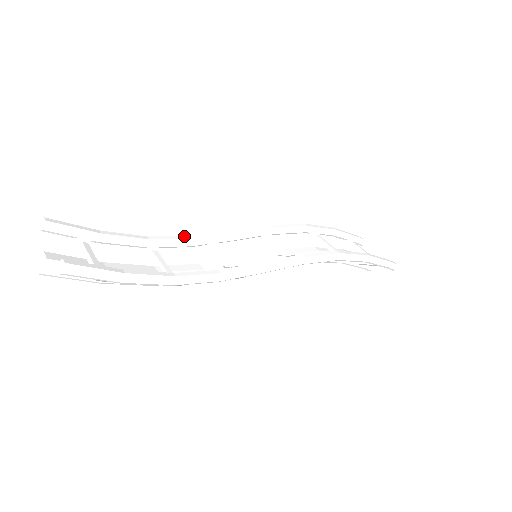
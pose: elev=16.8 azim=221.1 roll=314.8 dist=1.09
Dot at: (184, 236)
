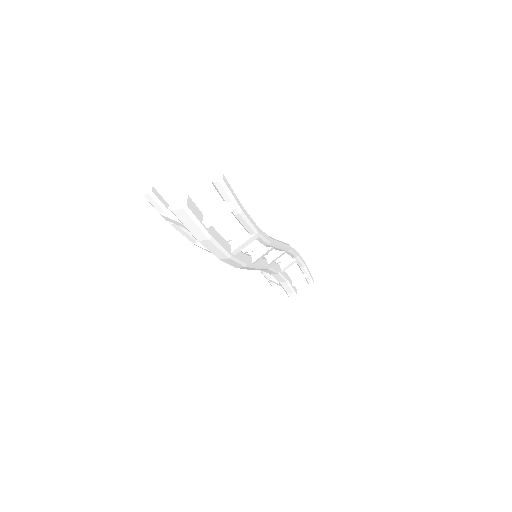
Dot at: occluded
